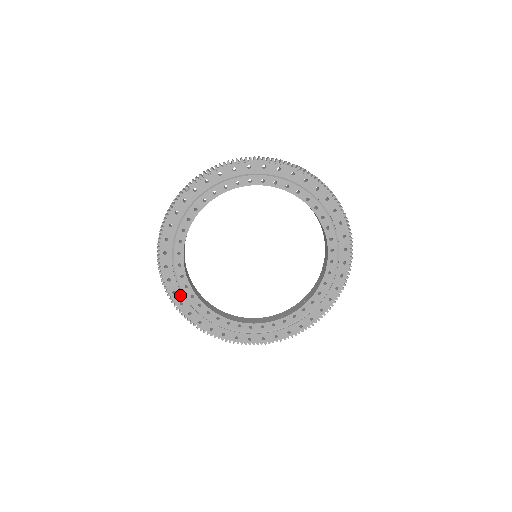
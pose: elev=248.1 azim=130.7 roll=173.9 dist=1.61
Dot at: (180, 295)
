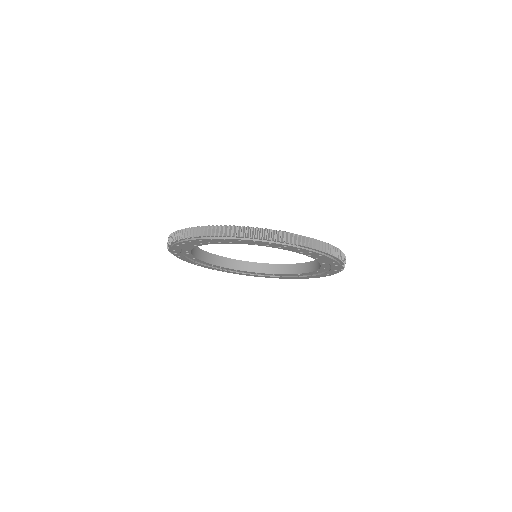
Dot at: (219, 270)
